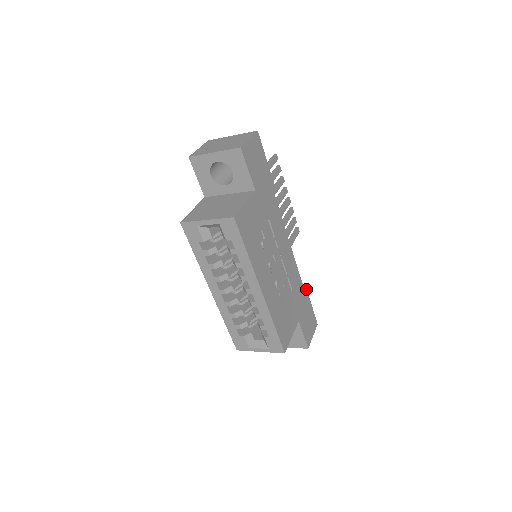
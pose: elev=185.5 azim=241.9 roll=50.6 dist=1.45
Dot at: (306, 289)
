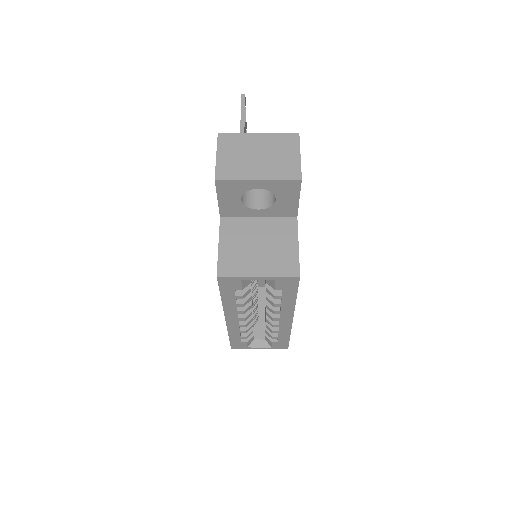
Dot at: occluded
